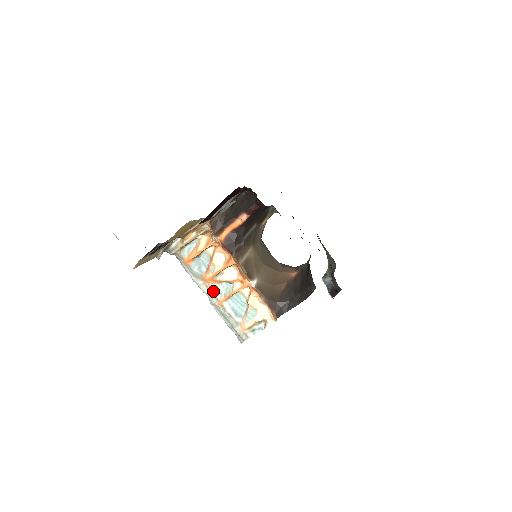
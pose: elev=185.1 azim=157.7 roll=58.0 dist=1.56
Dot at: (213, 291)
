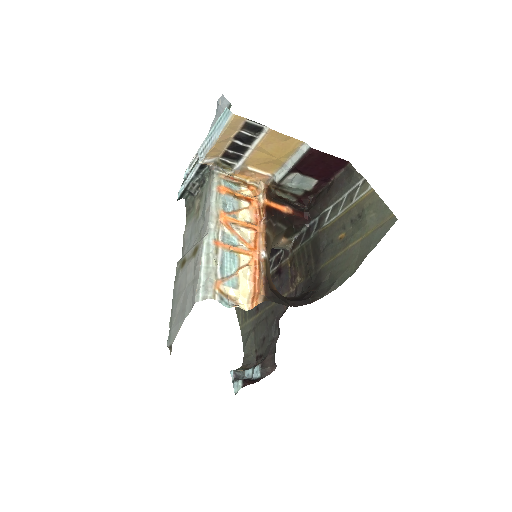
Dot at: (220, 230)
